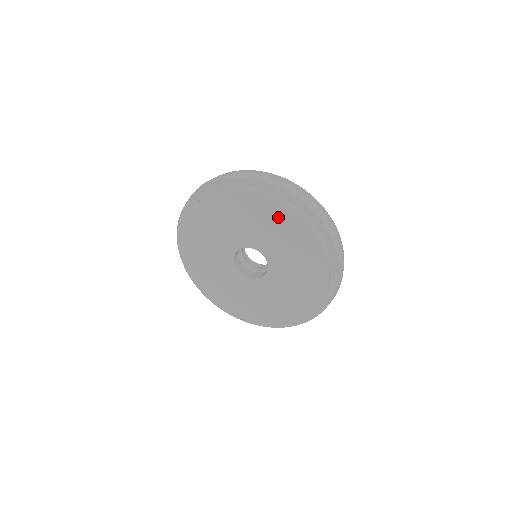
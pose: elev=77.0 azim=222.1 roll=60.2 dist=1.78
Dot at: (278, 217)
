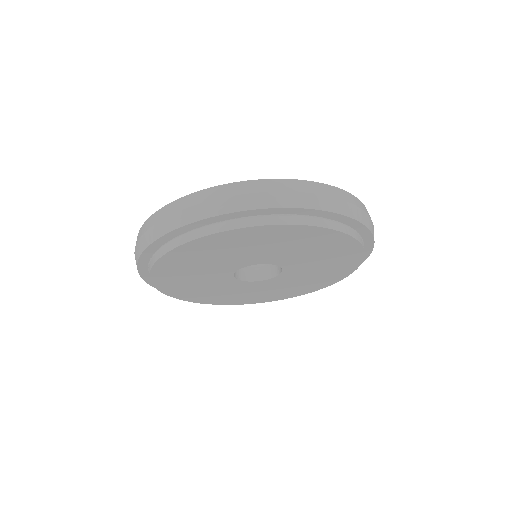
Dot at: (212, 246)
